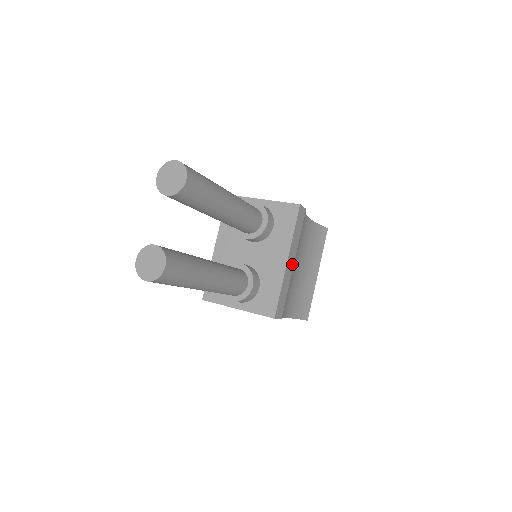
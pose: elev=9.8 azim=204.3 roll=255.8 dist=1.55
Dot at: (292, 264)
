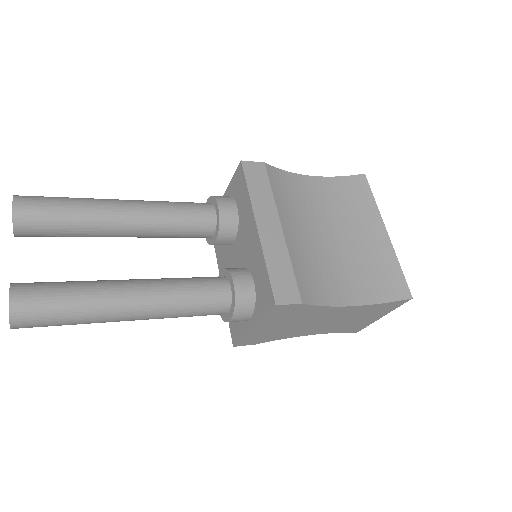
Dot at: (277, 229)
